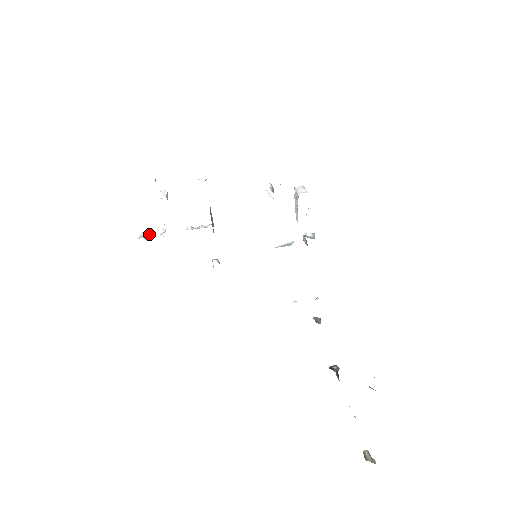
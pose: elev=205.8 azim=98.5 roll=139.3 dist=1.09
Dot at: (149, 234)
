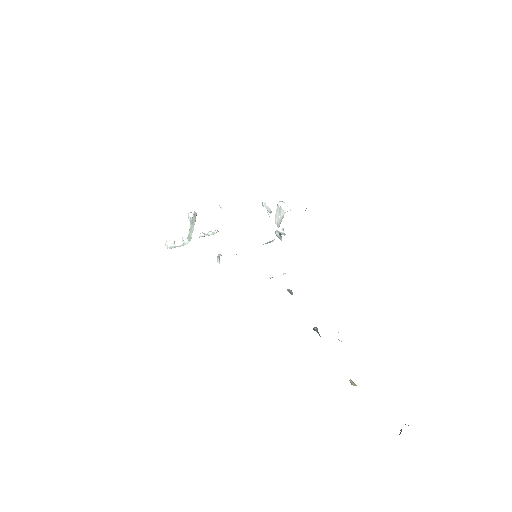
Dot at: (174, 243)
